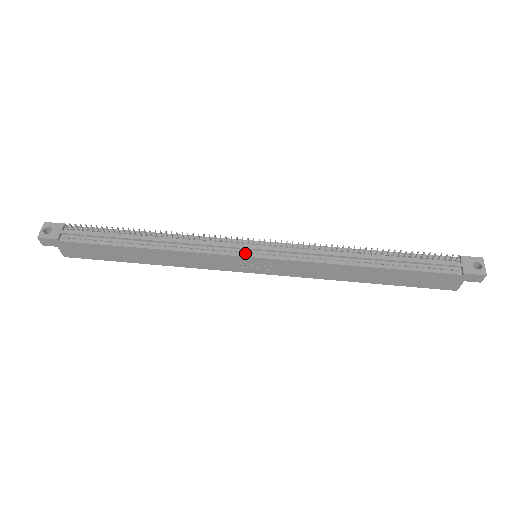
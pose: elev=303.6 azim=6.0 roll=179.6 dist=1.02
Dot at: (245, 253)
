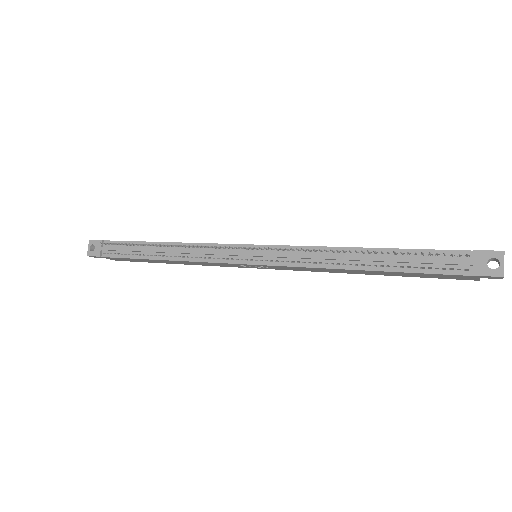
Dot at: (240, 260)
